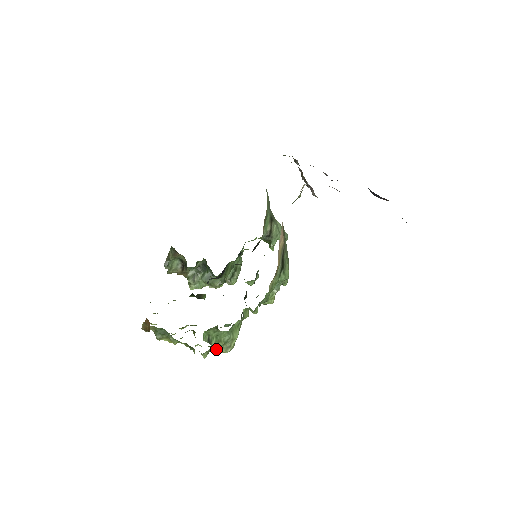
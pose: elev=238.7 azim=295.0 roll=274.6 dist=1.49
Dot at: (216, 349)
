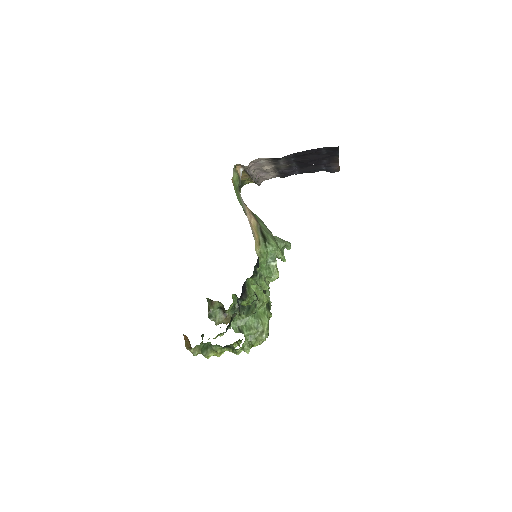
Dot at: (253, 339)
